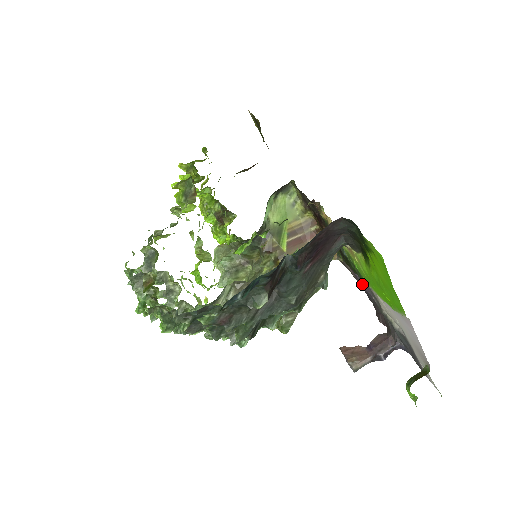
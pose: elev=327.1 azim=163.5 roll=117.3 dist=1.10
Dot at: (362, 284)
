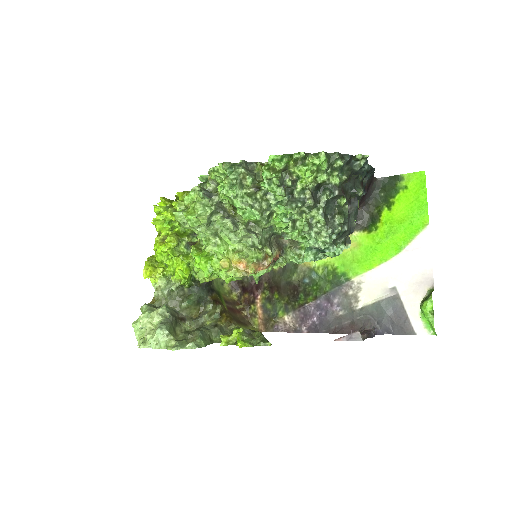
Dot at: (312, 321)
